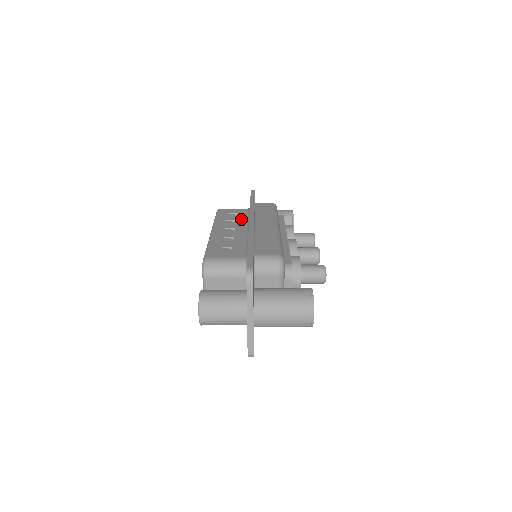
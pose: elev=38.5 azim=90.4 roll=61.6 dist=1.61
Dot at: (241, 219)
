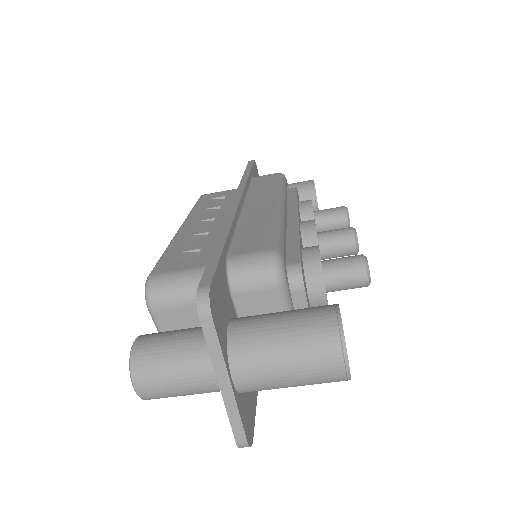
Dot at: (228, 203)
